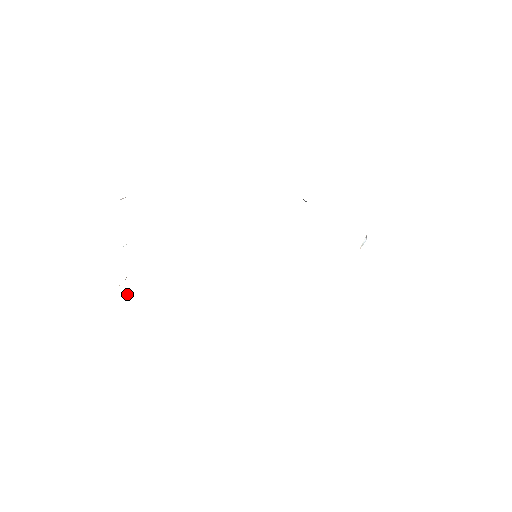
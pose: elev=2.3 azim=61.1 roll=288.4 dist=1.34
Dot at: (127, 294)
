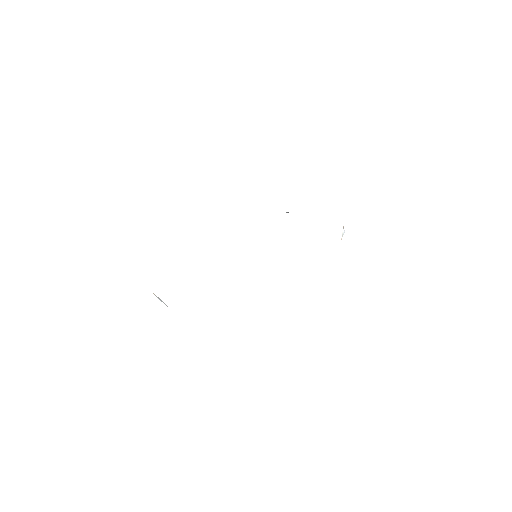
Dot at: (161, 301)
